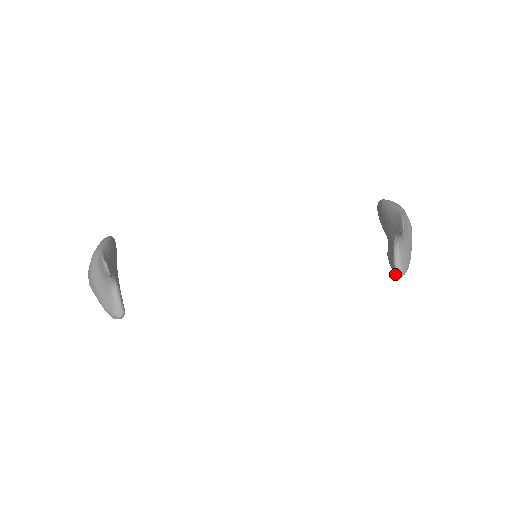
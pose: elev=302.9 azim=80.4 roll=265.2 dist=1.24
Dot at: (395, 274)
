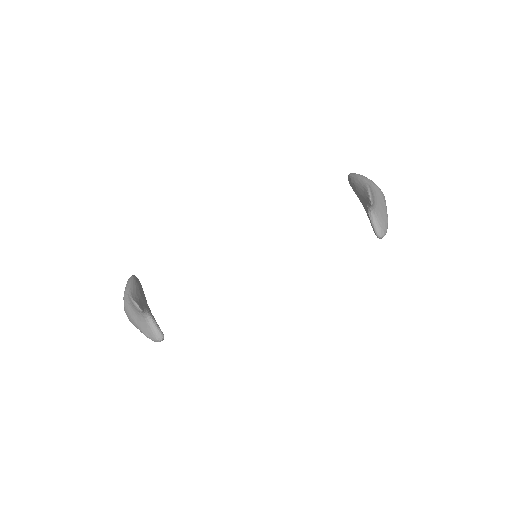
Dot at: (377, 237)
